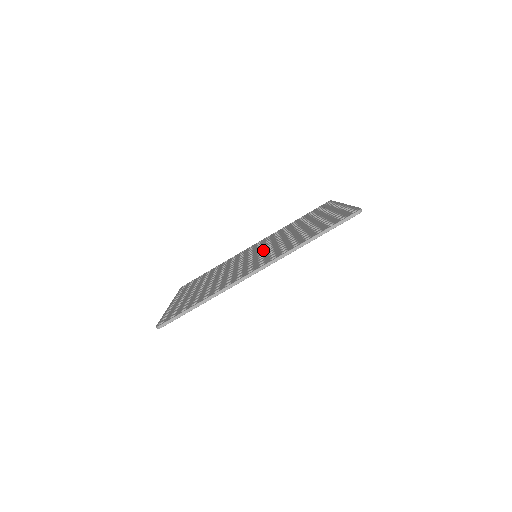
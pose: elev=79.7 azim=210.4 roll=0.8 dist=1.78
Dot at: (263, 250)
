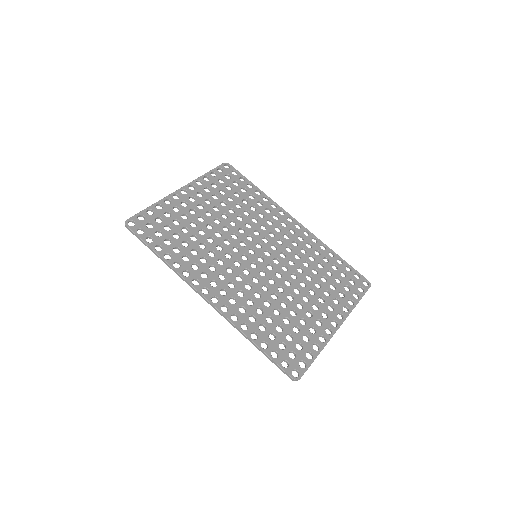
Dot at: (263, 262)
